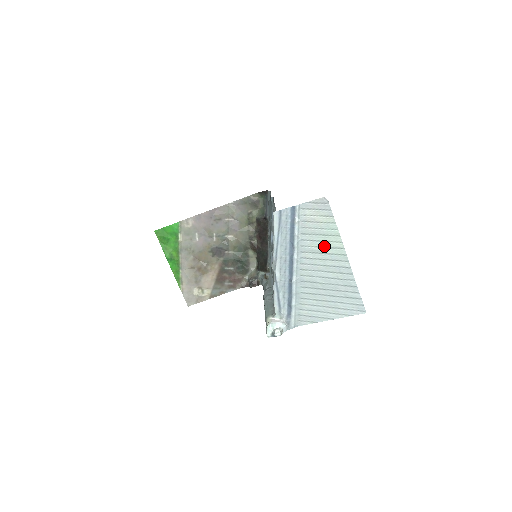
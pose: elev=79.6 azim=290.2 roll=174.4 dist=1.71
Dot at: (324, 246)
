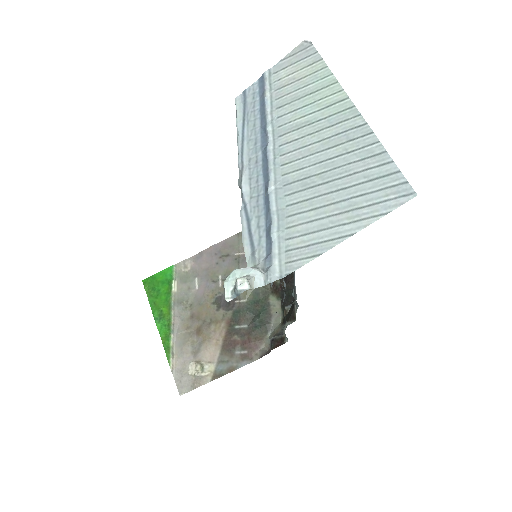
Dot at: (314, 110)
